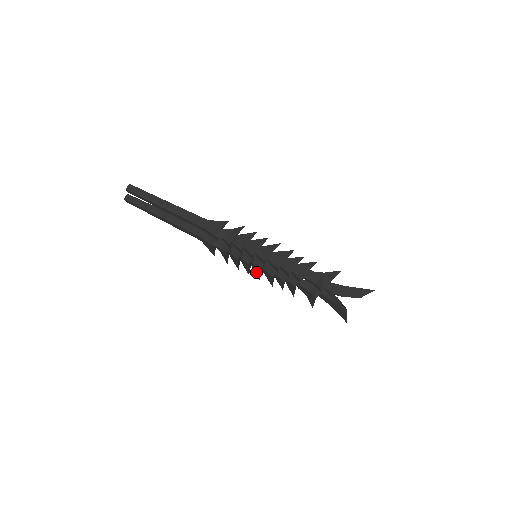
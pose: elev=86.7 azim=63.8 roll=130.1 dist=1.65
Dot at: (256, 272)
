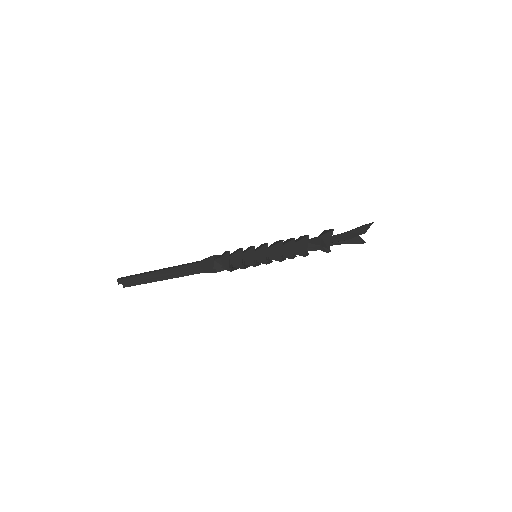
Dot at: occluded
